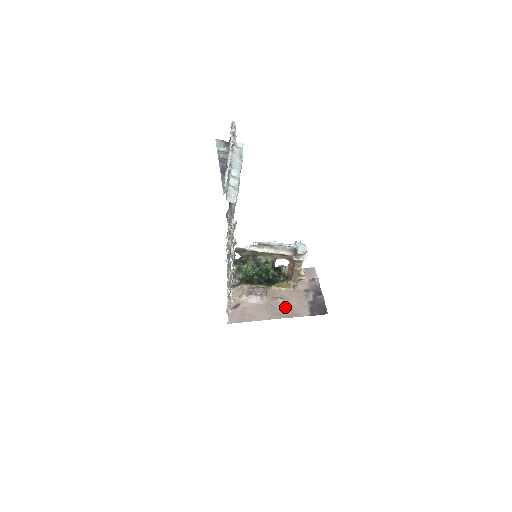
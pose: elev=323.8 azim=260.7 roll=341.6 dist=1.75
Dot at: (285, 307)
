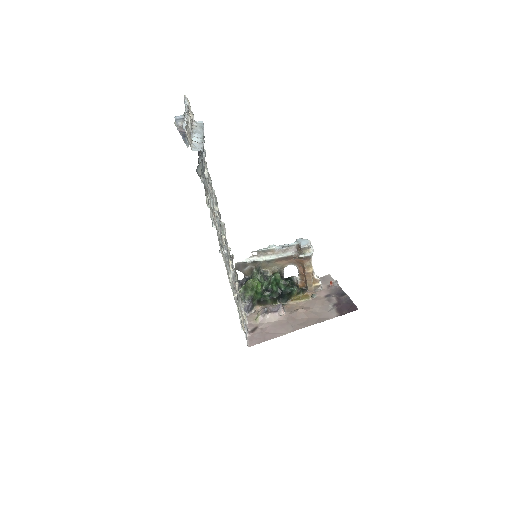
Dot at: (308, 316)
